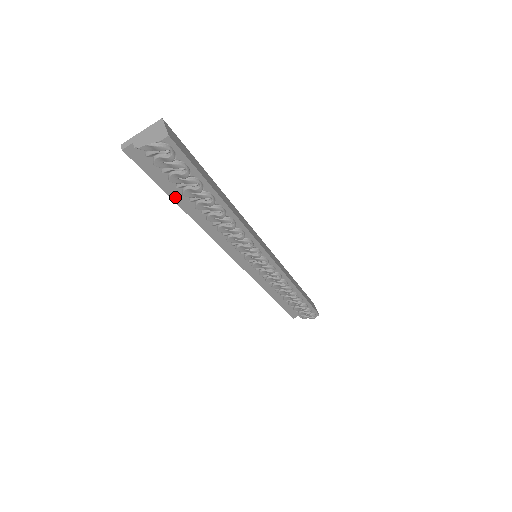
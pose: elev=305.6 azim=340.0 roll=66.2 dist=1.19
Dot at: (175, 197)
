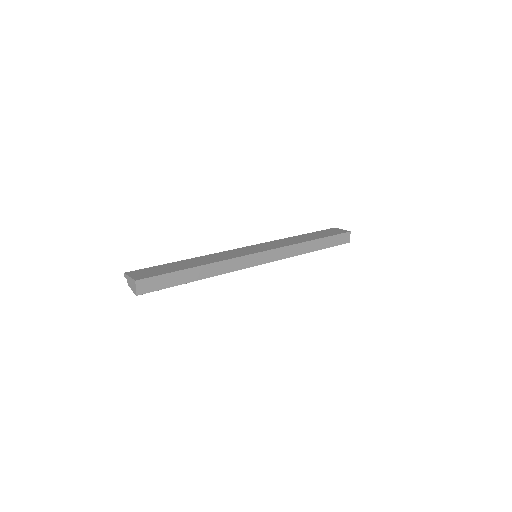
Dot at: occluded
